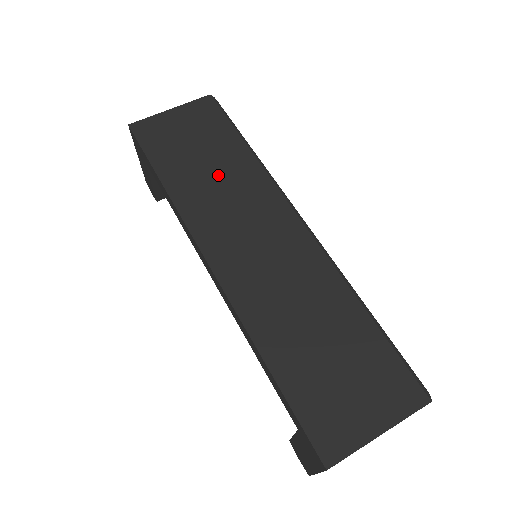
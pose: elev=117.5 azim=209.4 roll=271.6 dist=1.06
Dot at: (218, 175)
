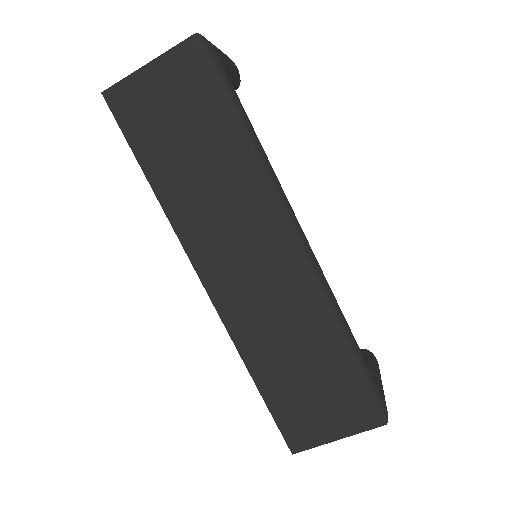
Dot at: (210, 177)
